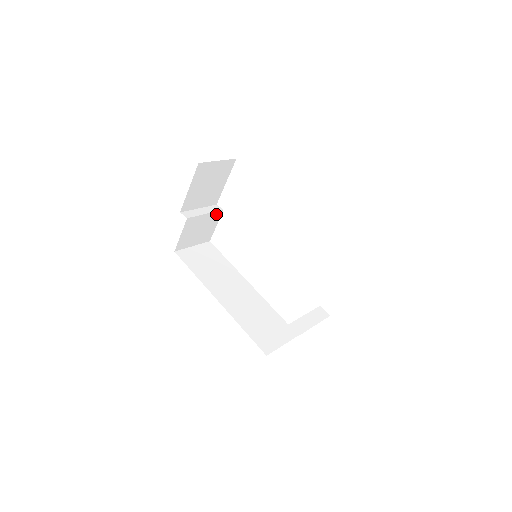
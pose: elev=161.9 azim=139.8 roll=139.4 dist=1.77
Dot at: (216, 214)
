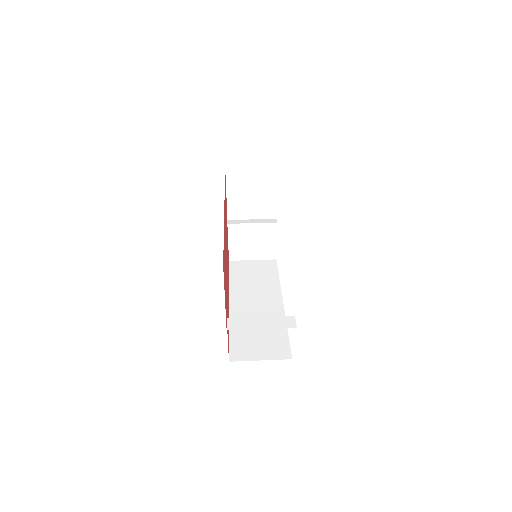
Dot at: (269, 226)
